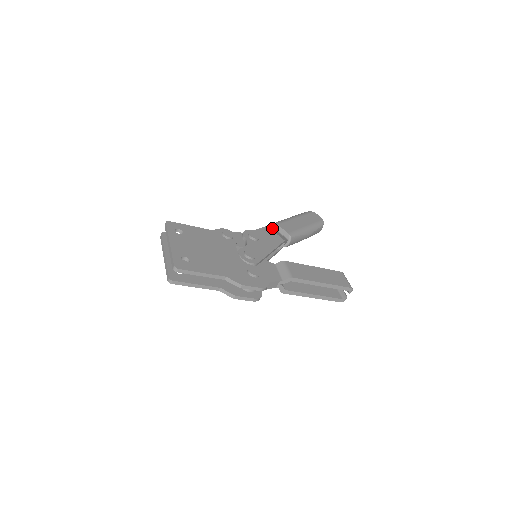
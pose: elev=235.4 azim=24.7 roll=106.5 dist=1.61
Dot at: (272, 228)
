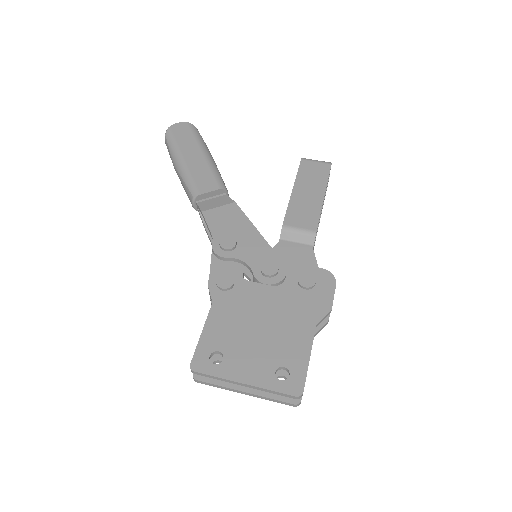
Dot at: (202, 205)
